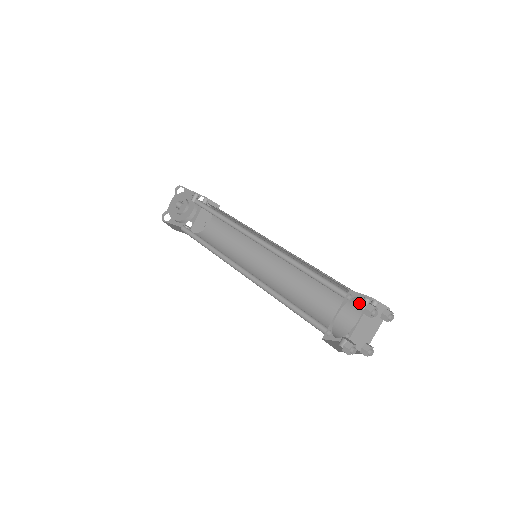
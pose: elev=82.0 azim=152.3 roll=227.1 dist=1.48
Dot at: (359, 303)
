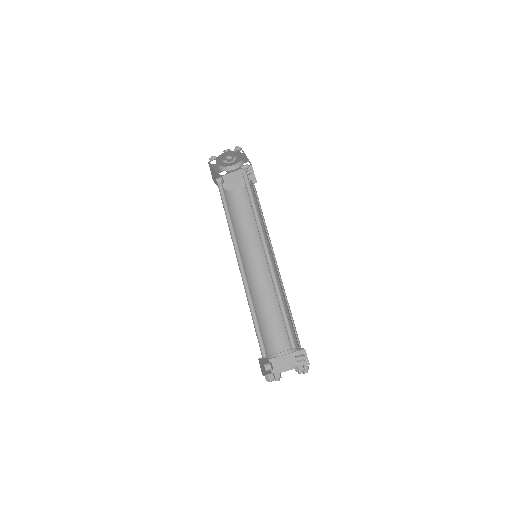
Dot at: occluded
